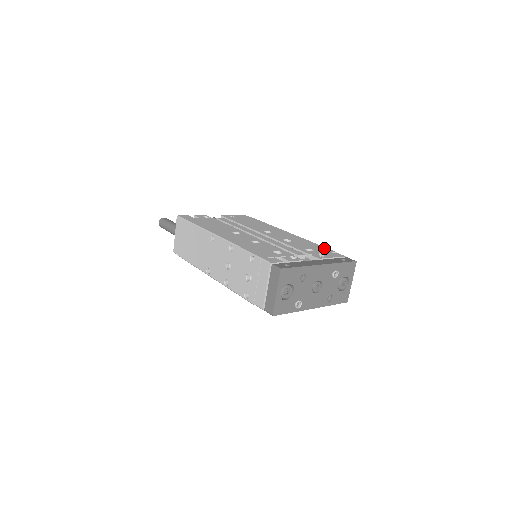
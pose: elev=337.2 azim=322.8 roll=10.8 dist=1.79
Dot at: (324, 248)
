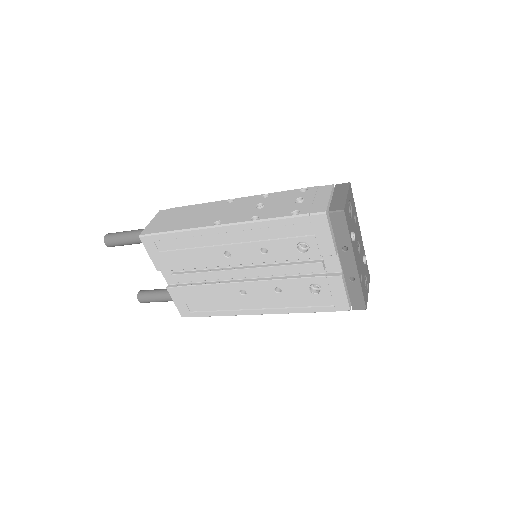
Dot at: occluded
